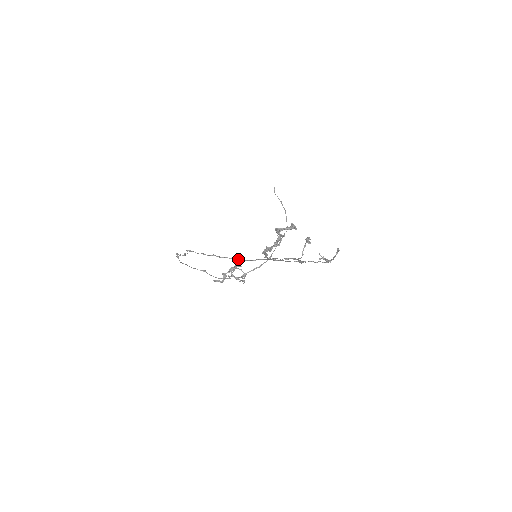
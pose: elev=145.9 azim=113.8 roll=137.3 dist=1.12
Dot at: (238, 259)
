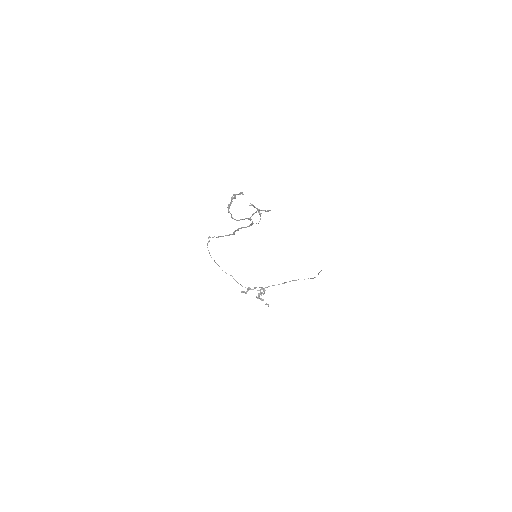
Dot at: (229, 235)
